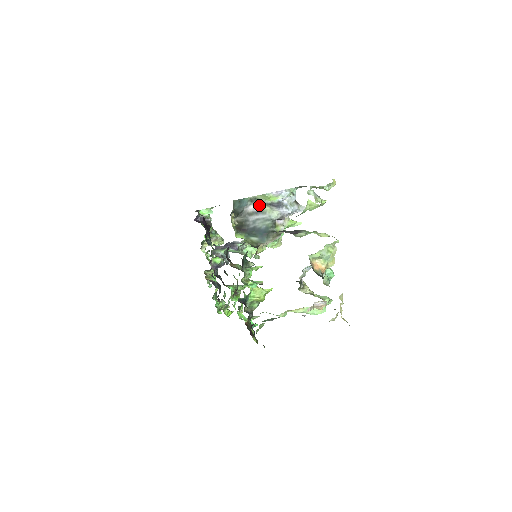
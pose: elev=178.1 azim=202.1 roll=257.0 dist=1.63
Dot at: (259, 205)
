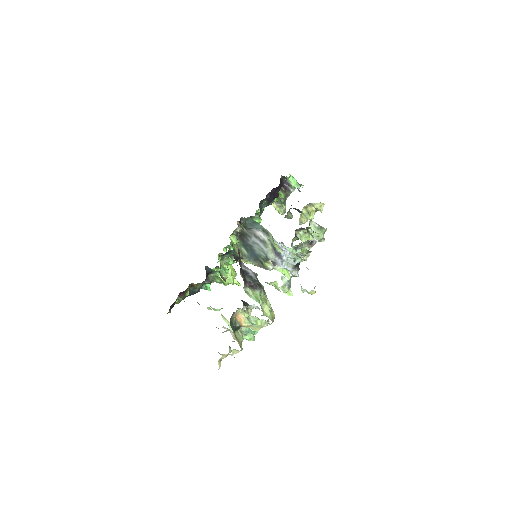
Dot at: (267, 238)
